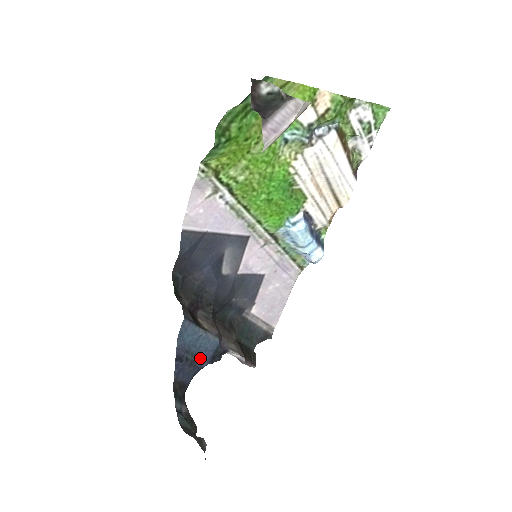
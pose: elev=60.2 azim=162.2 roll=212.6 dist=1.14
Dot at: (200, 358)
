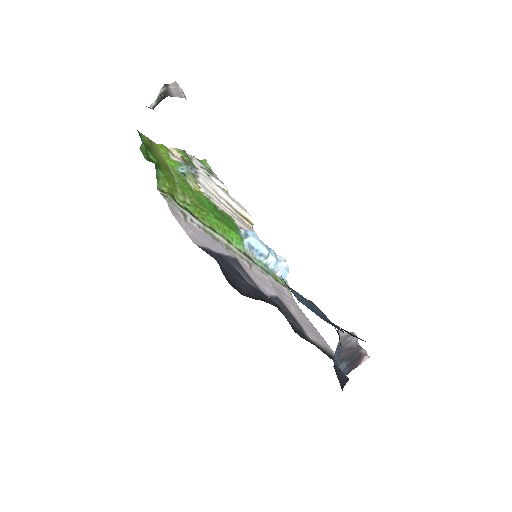
Dot at: (332, 324)
